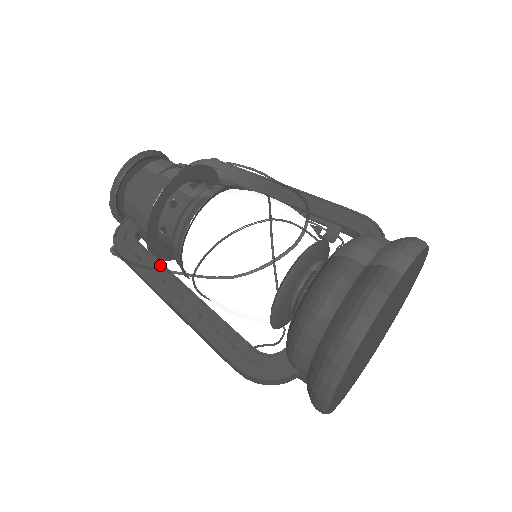
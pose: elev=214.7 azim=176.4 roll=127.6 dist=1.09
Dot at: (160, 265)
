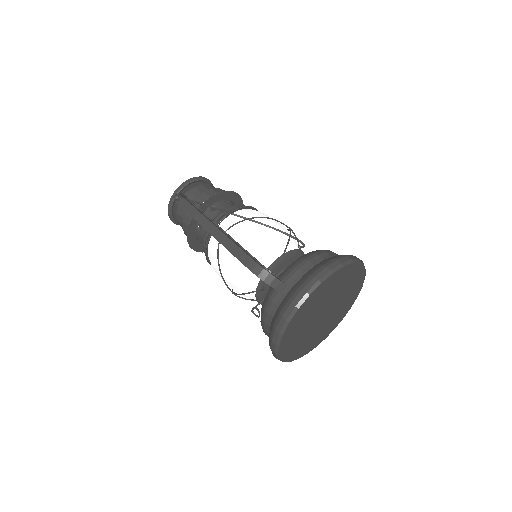
Dot at: (206, 216)
